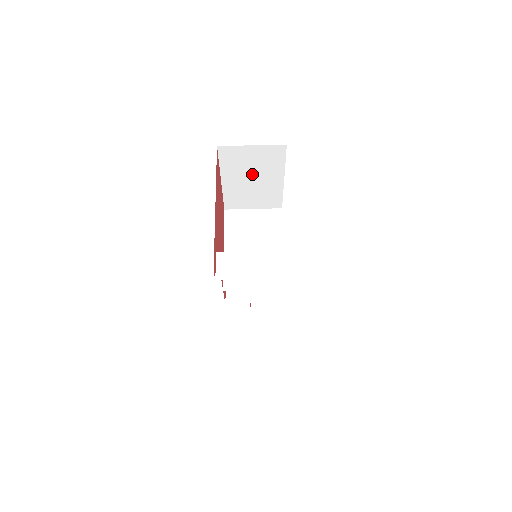
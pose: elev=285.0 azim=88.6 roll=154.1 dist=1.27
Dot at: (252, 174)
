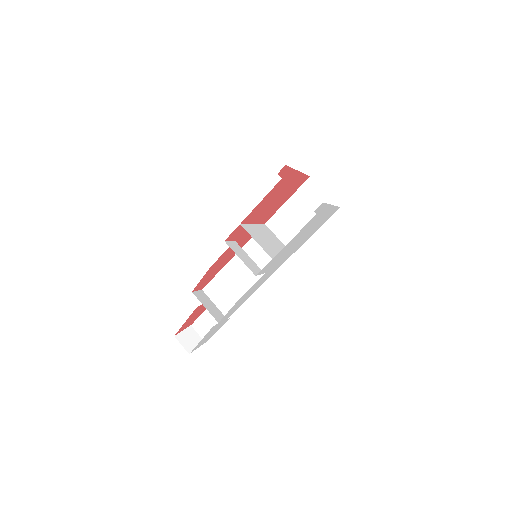
Dot at: (305, 211)
